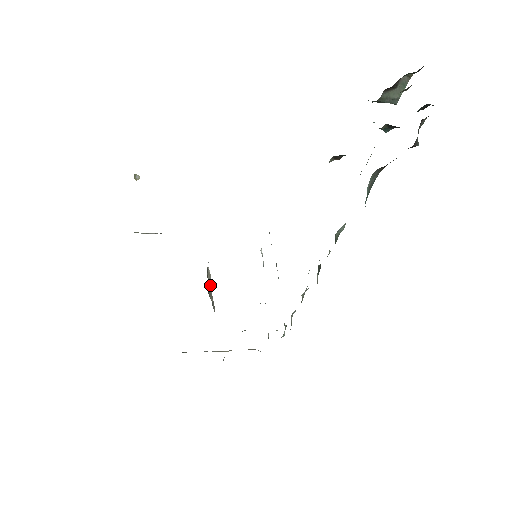
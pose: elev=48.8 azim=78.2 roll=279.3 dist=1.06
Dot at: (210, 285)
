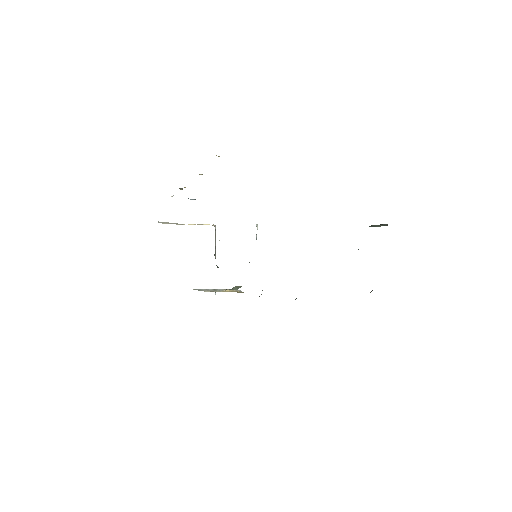
Dot at: (215, 243)
